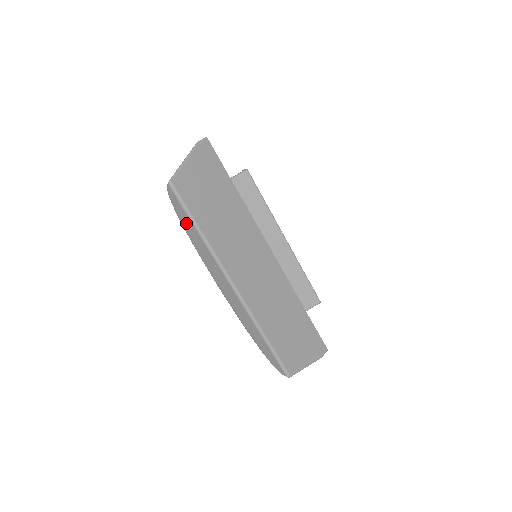
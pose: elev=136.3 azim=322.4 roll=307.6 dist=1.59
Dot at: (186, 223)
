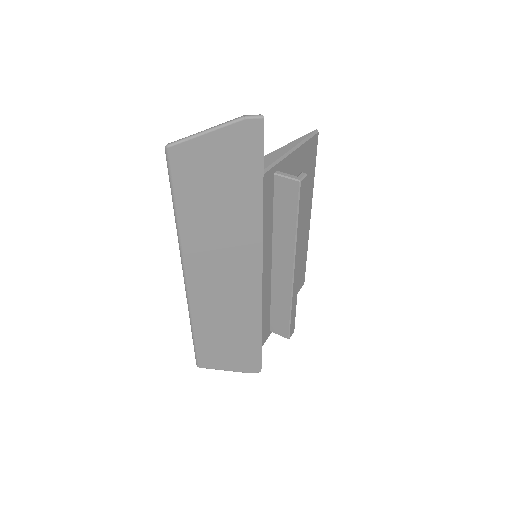
Dot at: occluded
